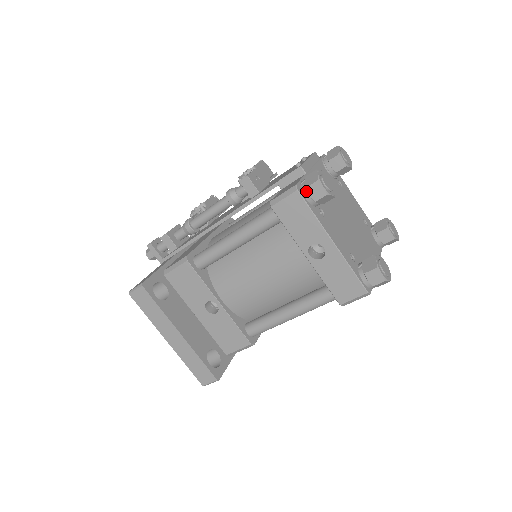
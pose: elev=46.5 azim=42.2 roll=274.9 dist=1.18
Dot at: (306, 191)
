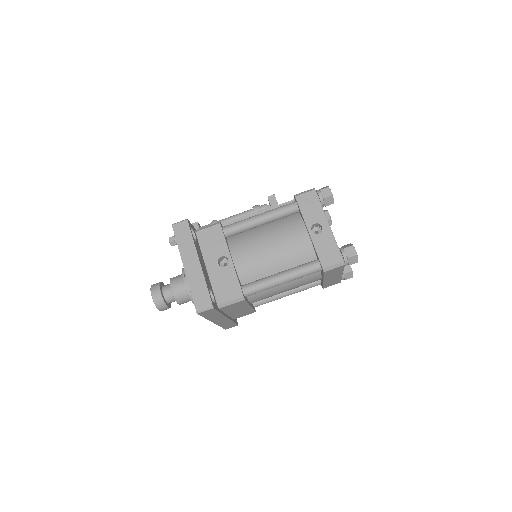
Dot at: (320, 192)
